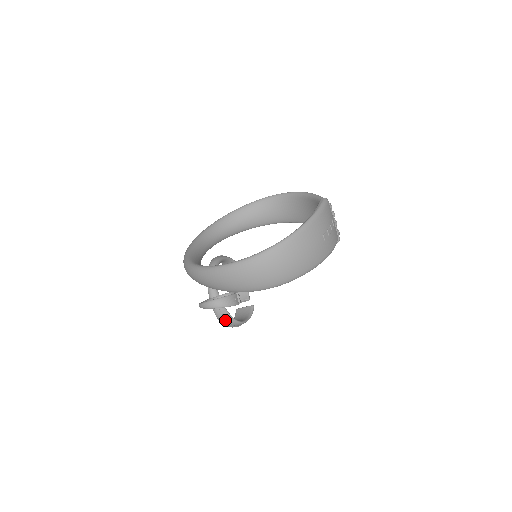
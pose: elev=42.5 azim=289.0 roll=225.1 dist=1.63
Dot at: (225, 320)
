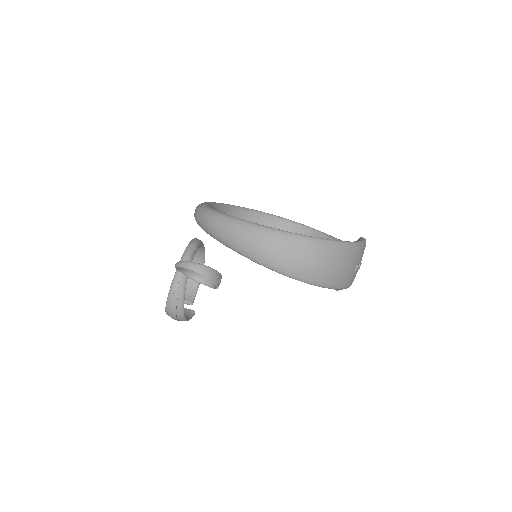
Dot at: (176, 301)
